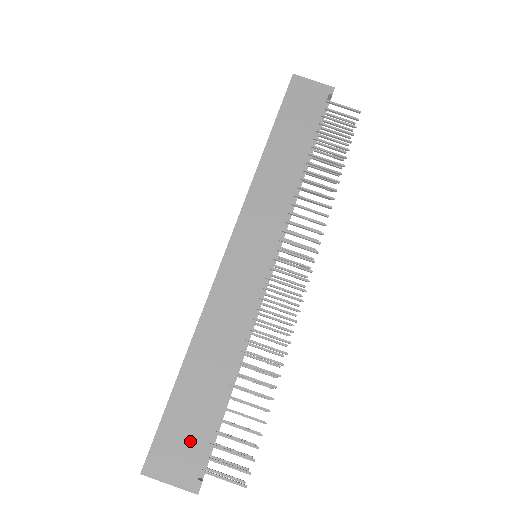
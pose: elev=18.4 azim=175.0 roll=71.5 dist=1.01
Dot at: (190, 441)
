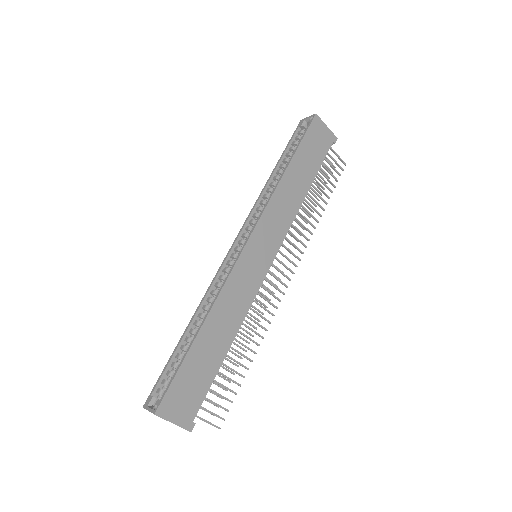
Dot at: (193, 393)
